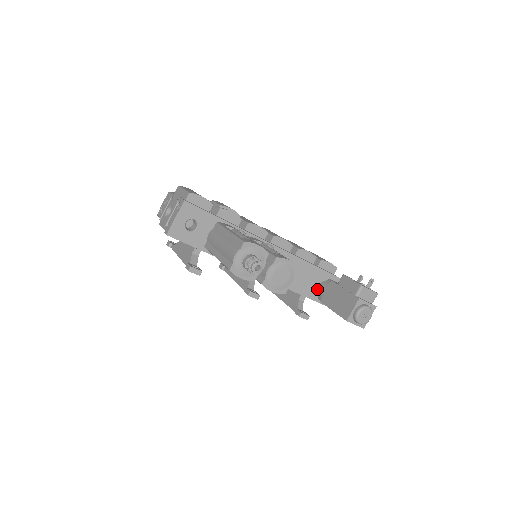
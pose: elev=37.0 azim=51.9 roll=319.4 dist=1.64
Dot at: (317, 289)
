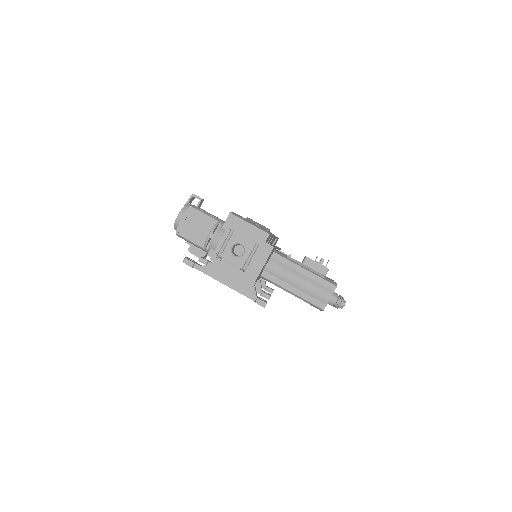
Dot at: occluded
